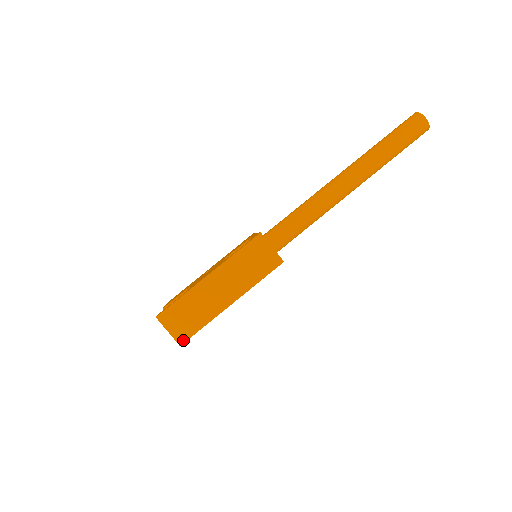
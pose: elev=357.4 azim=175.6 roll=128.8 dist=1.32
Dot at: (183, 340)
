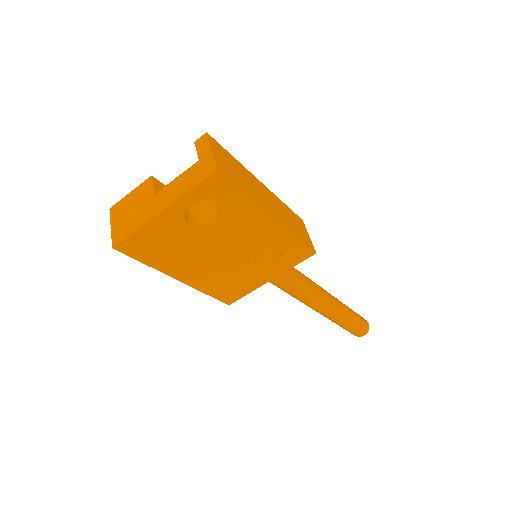
Dot at: (223, 172)
